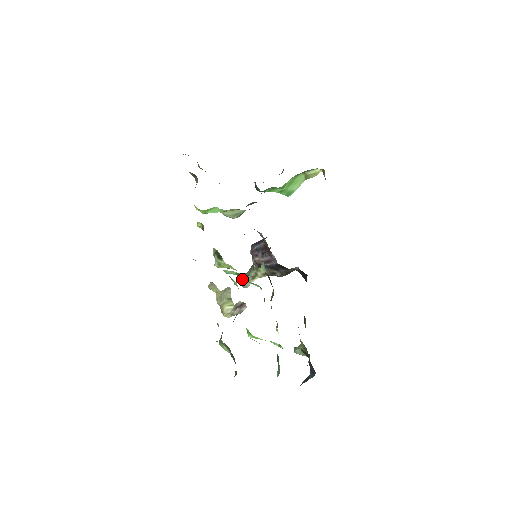
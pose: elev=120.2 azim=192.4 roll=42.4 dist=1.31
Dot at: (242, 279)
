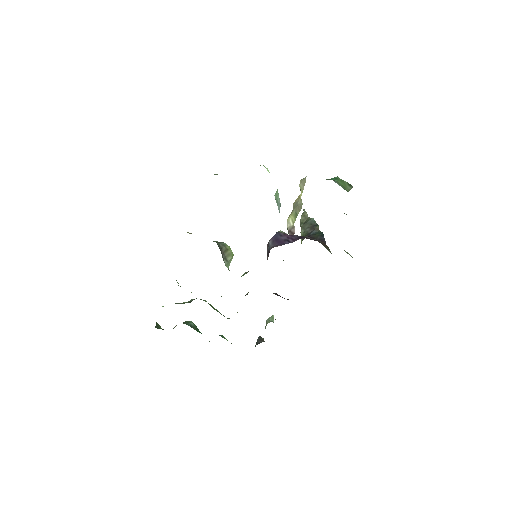
Dot at: (301, 218)
